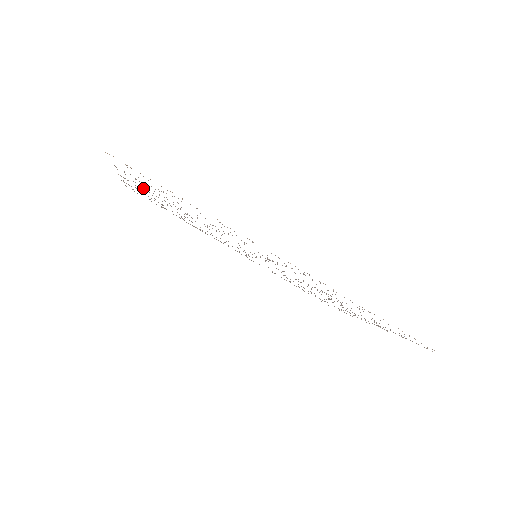
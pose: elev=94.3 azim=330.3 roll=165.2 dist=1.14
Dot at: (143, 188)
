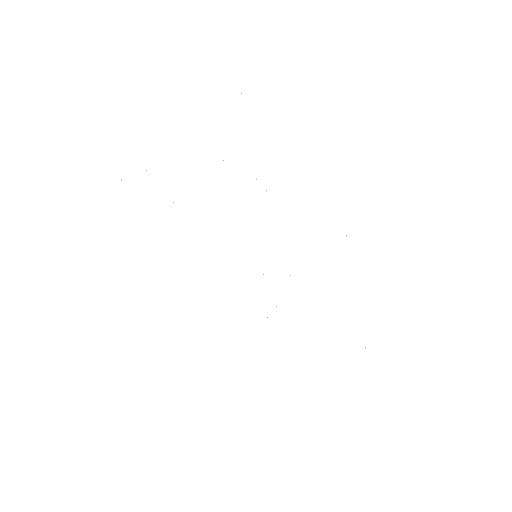
Dot at: occluded
